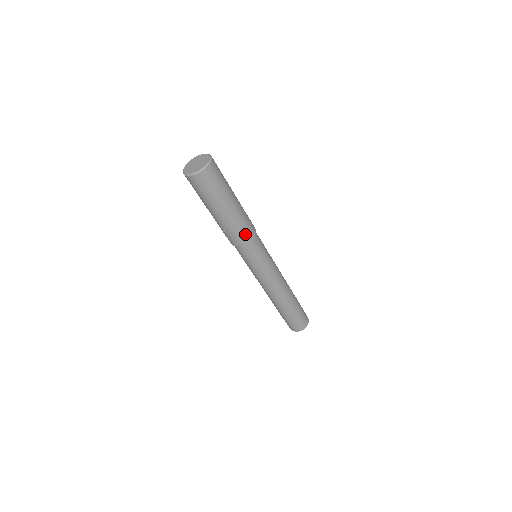
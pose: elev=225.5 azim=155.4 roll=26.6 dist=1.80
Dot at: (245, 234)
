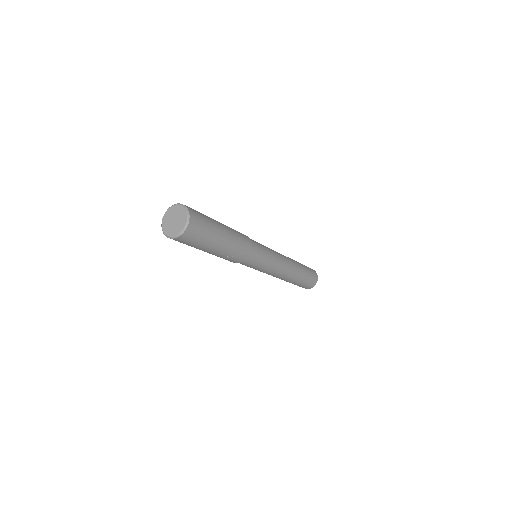
Dot at: (245, 247)
